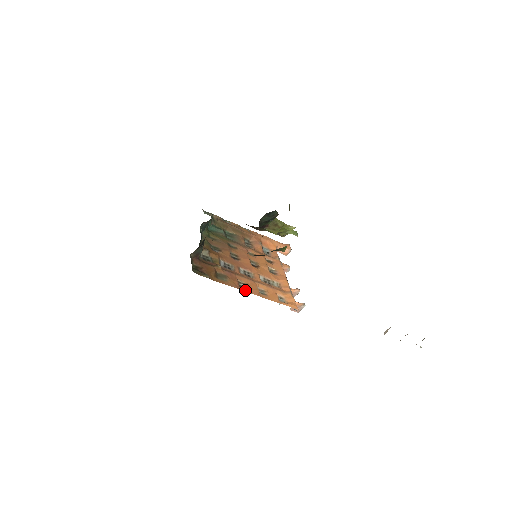
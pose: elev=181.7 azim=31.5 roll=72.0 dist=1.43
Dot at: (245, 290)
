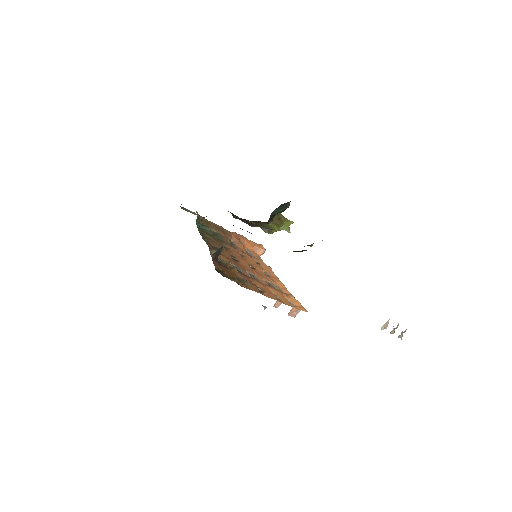
Dot at: (265, 295)
